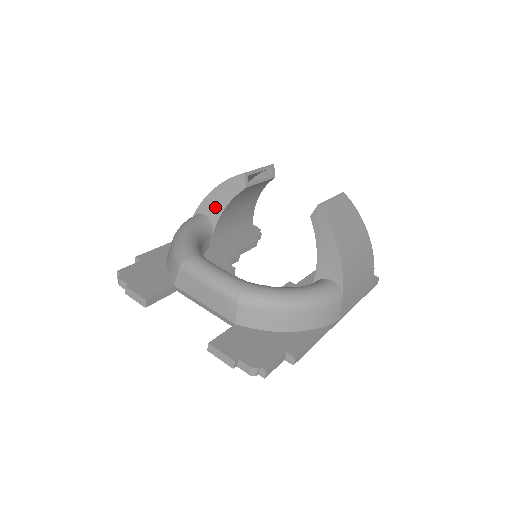
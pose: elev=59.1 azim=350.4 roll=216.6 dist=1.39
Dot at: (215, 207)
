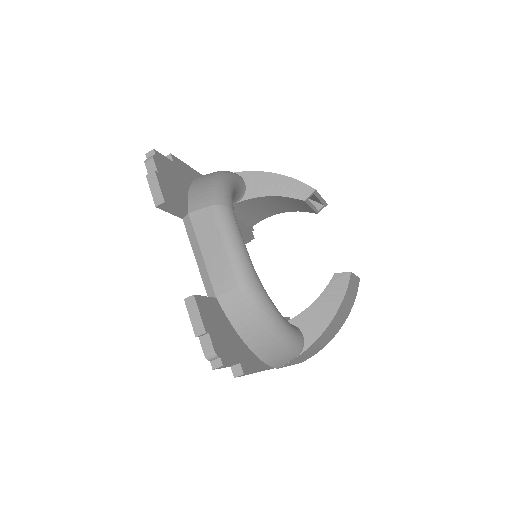
Dot at: (262, 186)
